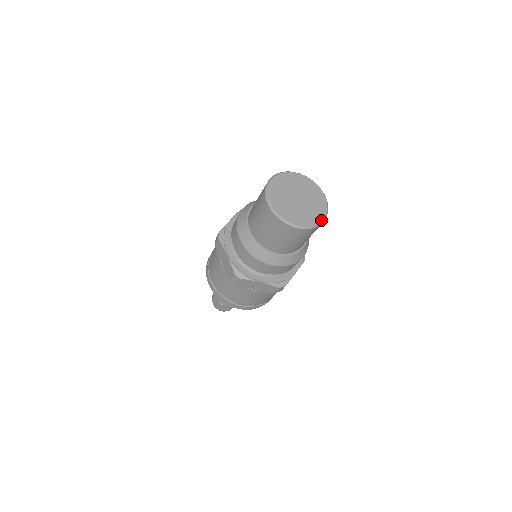
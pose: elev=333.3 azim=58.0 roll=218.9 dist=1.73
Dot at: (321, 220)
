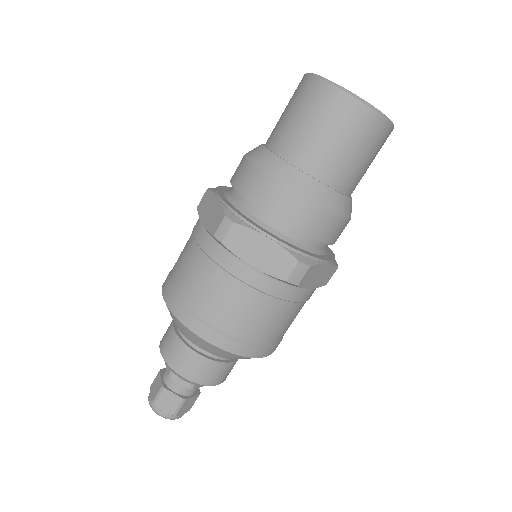
Dot at: (388, 118)
